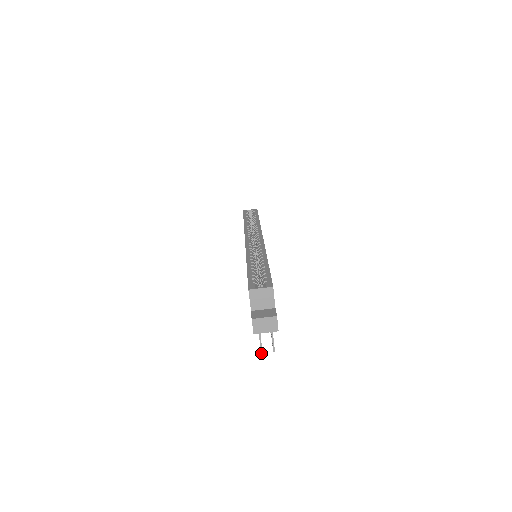
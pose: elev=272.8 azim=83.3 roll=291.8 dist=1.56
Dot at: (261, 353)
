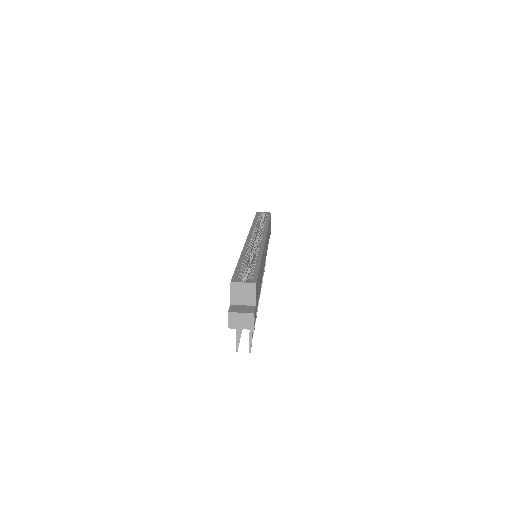
Dot at: (236, 351)
